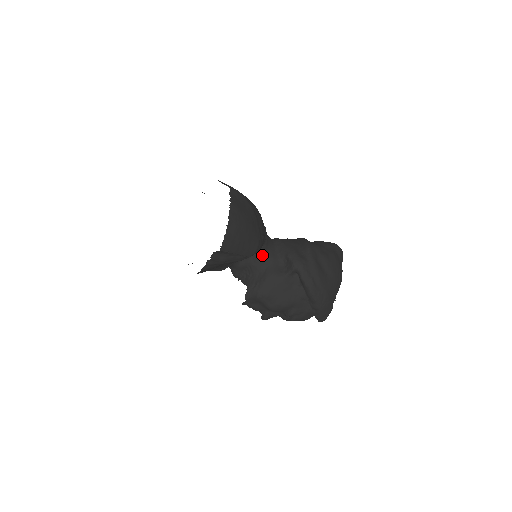
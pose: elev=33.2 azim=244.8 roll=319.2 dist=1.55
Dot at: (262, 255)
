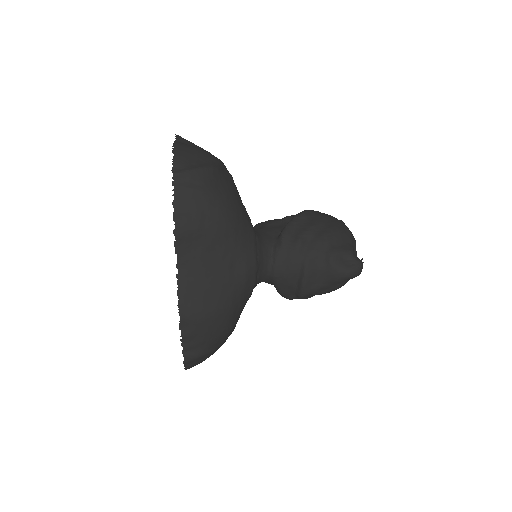
Dot at: occluded
